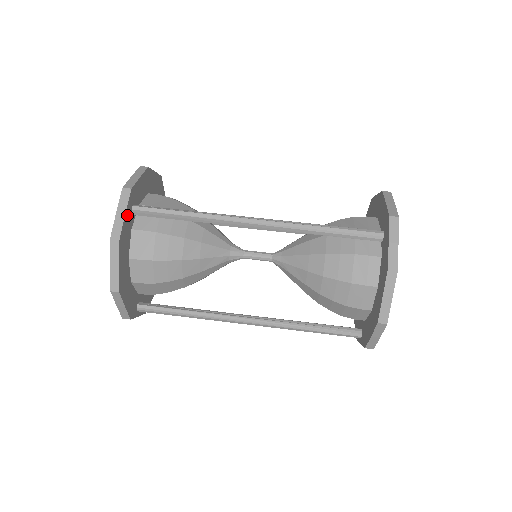
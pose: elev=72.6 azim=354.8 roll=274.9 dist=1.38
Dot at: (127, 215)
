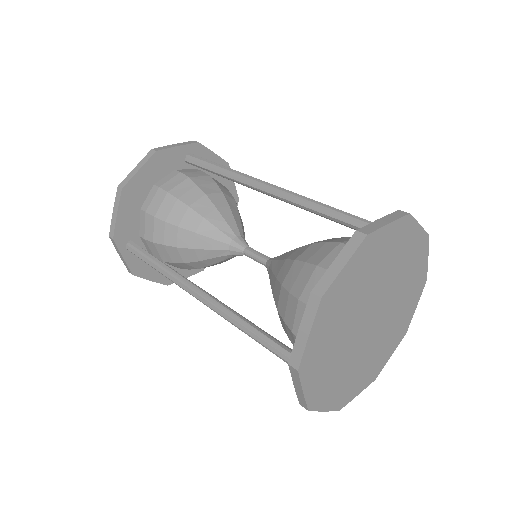
Dot at: (179, 151)
